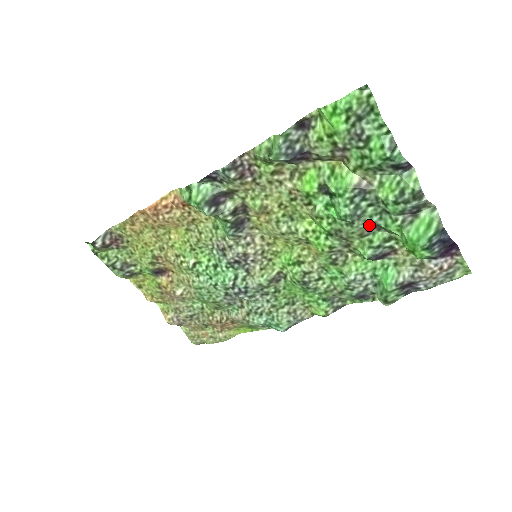
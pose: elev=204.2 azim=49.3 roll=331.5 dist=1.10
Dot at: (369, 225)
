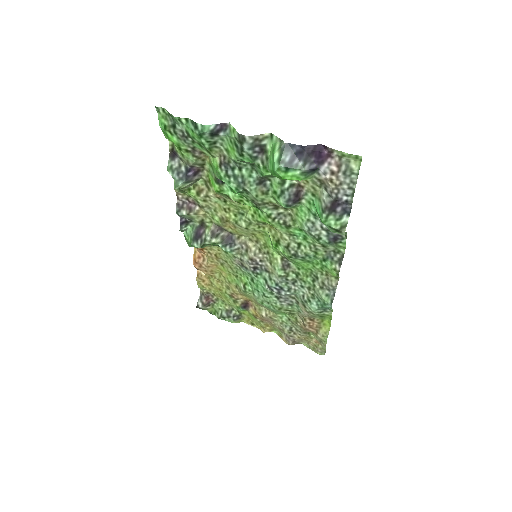
Dot at: (257, 183)
